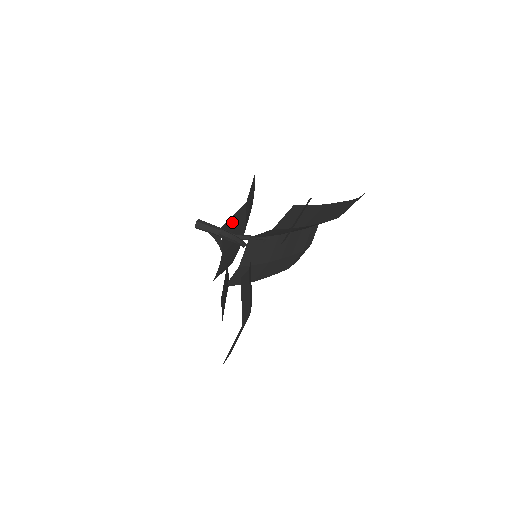
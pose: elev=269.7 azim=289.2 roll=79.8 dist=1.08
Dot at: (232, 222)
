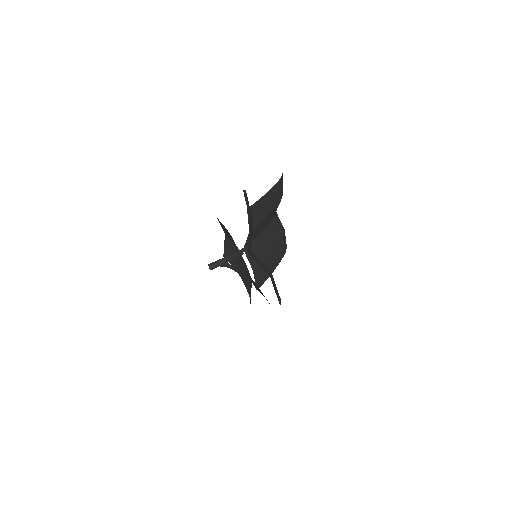
Dot at: (227, 250)
